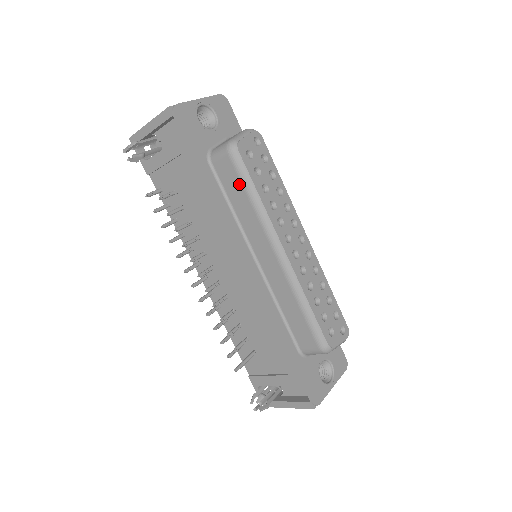
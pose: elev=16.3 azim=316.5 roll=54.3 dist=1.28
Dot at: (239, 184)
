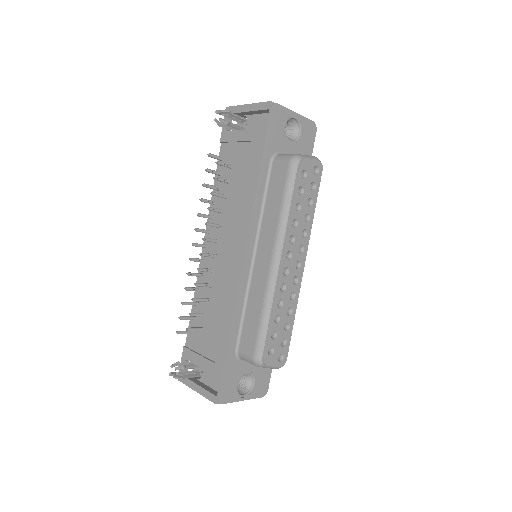
Dot at: (281, 190)
